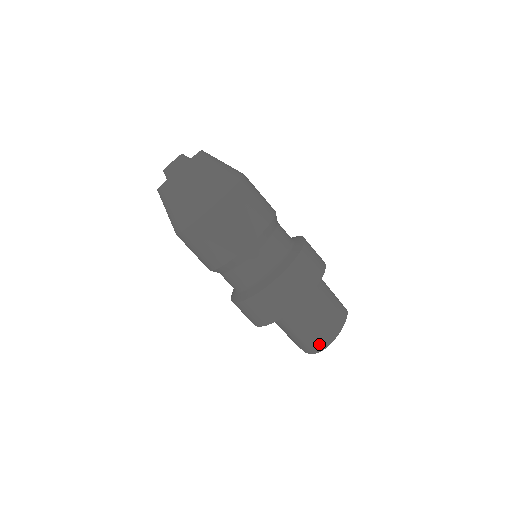
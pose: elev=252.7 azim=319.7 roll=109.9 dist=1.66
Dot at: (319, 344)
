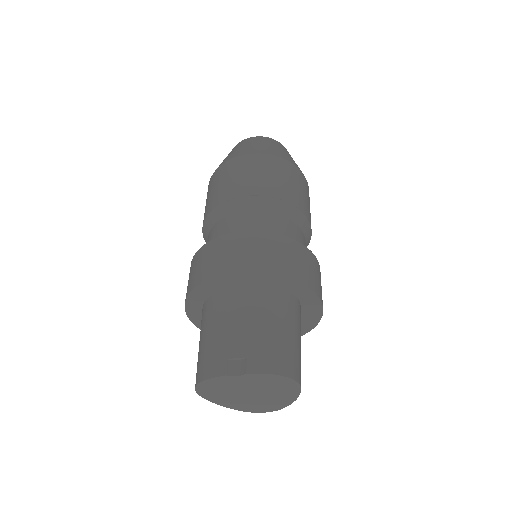
Dot at: (293, 367)
